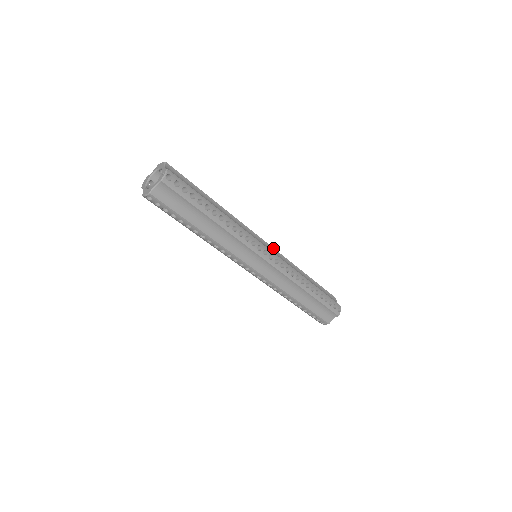
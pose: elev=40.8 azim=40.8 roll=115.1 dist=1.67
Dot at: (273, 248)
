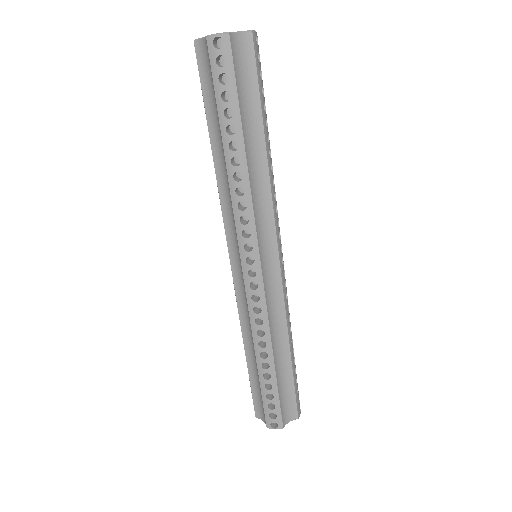
Dot at: occluded
